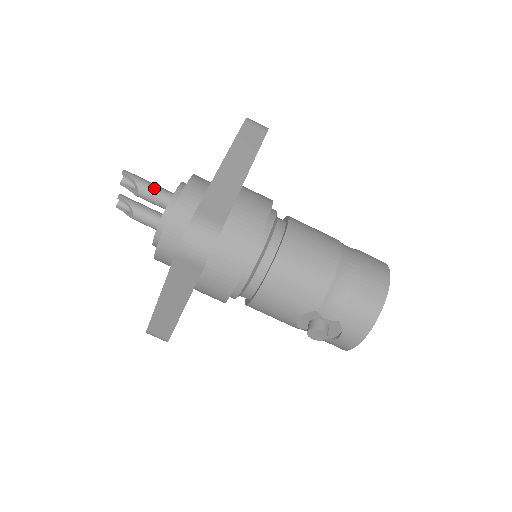
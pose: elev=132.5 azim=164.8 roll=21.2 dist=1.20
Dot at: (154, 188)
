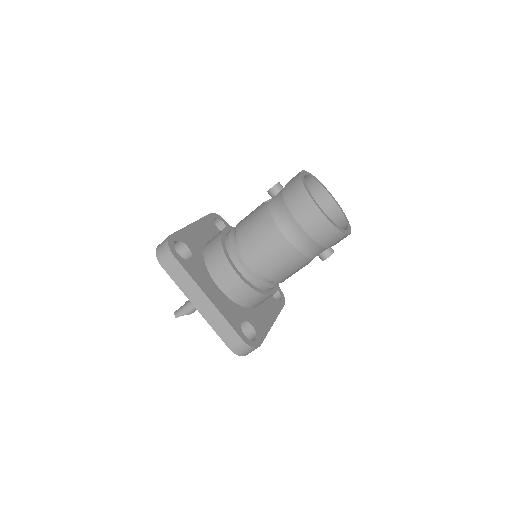
Dot at: (192, 308)
